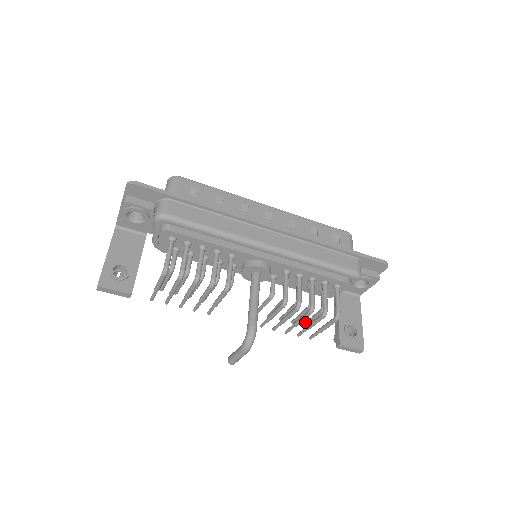
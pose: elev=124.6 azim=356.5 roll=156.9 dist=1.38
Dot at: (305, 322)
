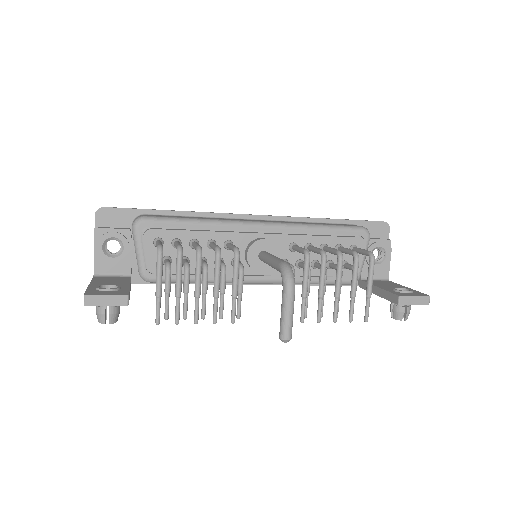
Dot at: occluded
